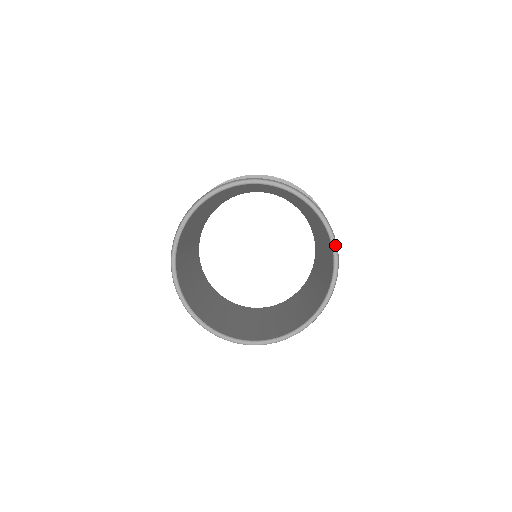
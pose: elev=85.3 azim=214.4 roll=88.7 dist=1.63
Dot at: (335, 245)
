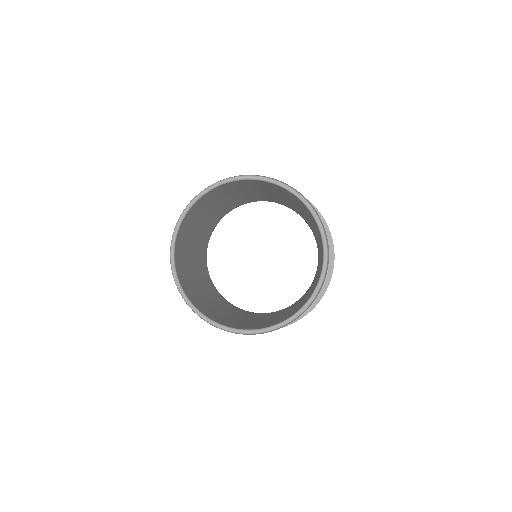
Dot at: (298, 194)
